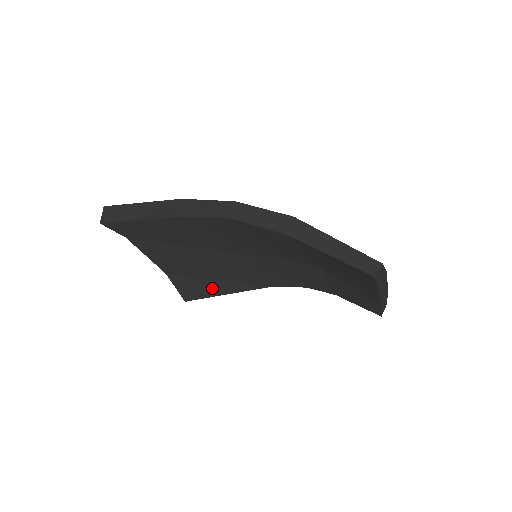
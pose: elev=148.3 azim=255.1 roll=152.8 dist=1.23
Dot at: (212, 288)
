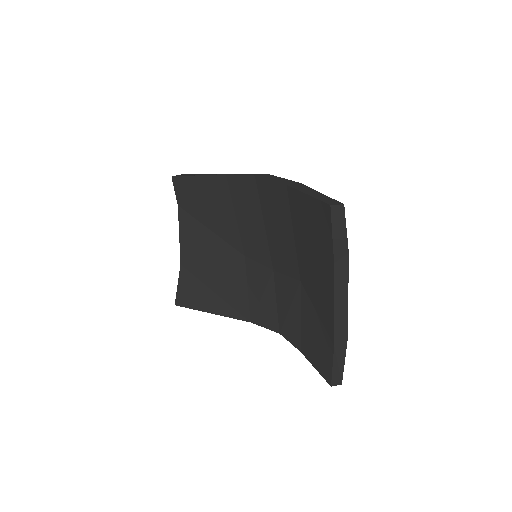
Dot at: (204, 299)
